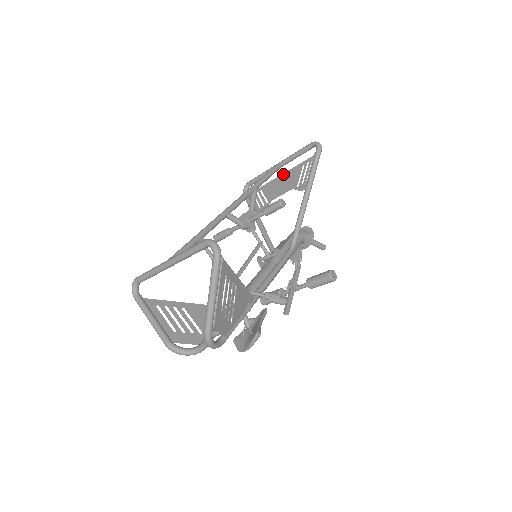
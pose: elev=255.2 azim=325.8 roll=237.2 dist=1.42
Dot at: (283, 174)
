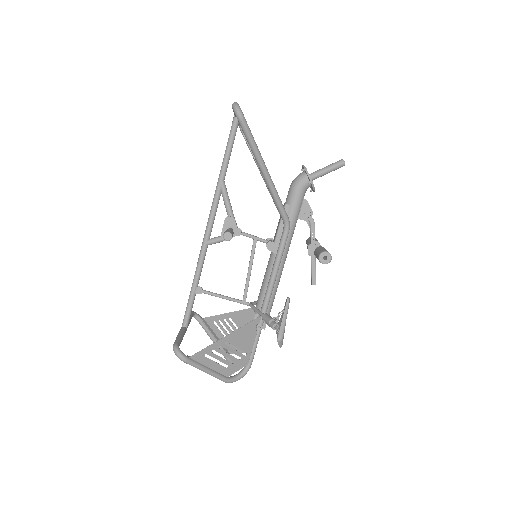
Dot at: occluded
